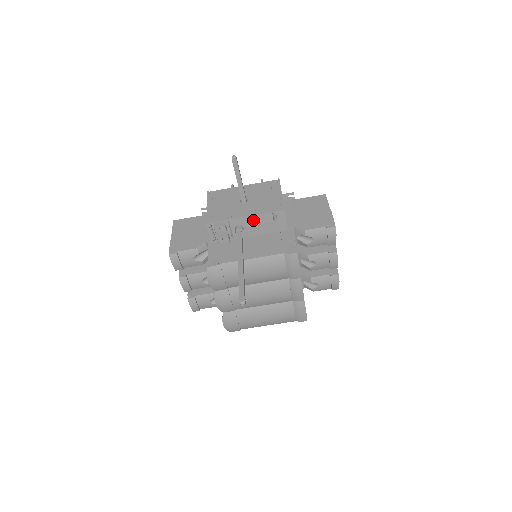
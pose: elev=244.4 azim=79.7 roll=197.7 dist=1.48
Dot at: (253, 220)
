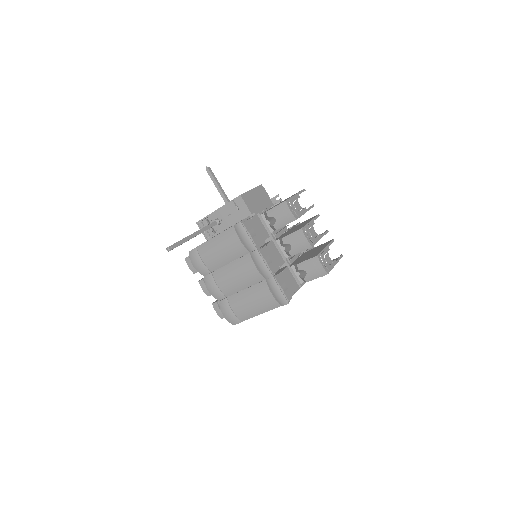
Dot at: (224, 211)
